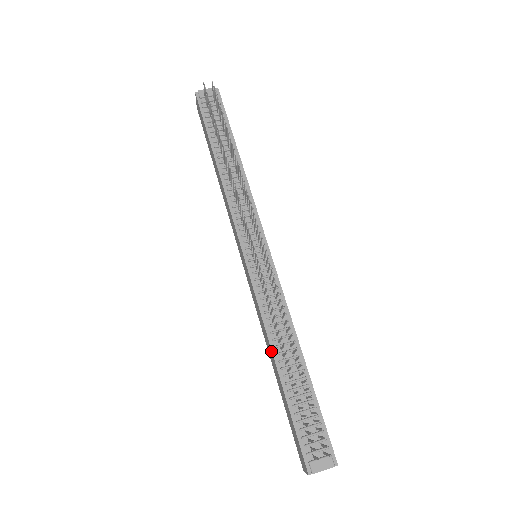
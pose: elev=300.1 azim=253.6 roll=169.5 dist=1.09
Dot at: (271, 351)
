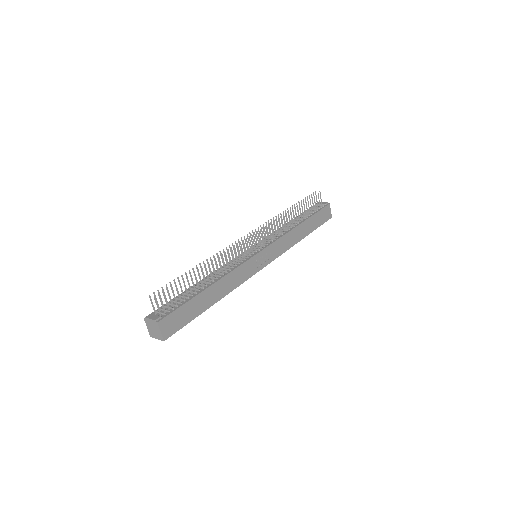
Dot at: occluded
